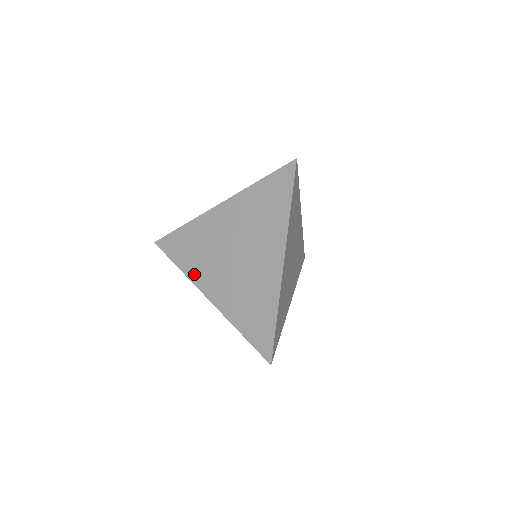
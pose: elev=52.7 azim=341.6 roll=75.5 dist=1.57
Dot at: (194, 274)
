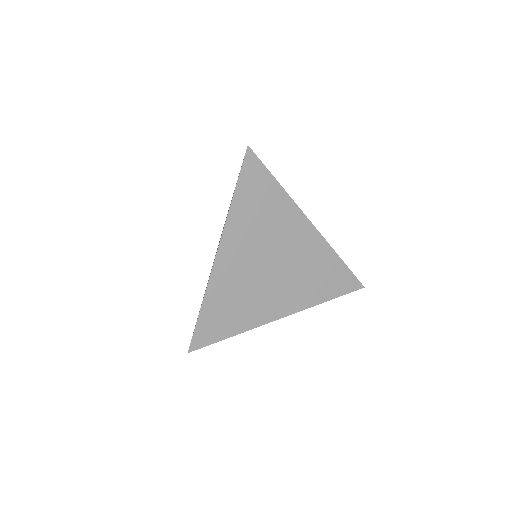
Dot at: occluded
